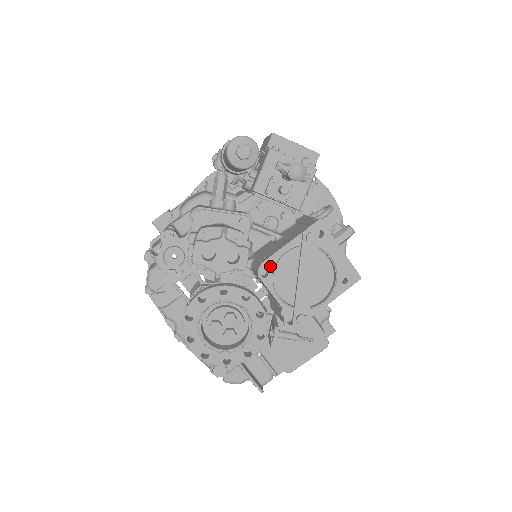
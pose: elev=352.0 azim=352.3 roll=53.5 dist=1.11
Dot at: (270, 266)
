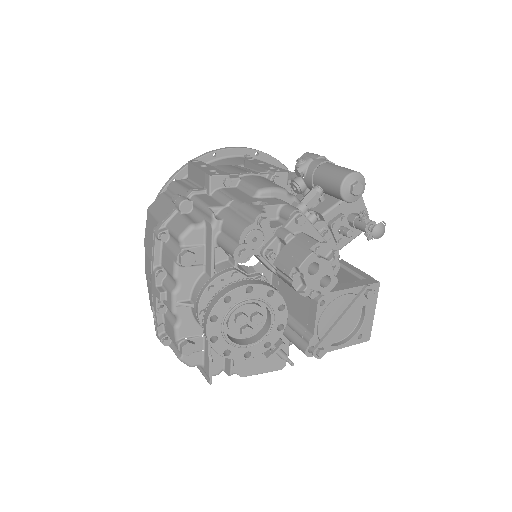
Dot at: (330, 299)
